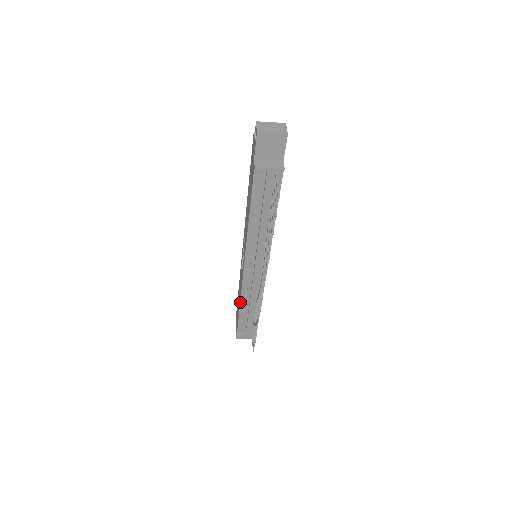
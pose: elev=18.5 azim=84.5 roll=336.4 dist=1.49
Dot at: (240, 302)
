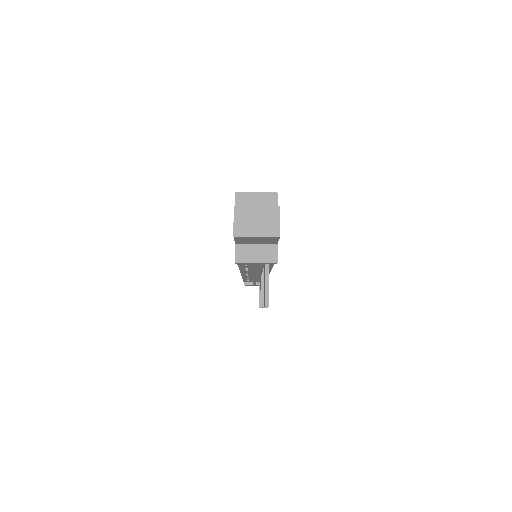
Dot at: (242, 278)
